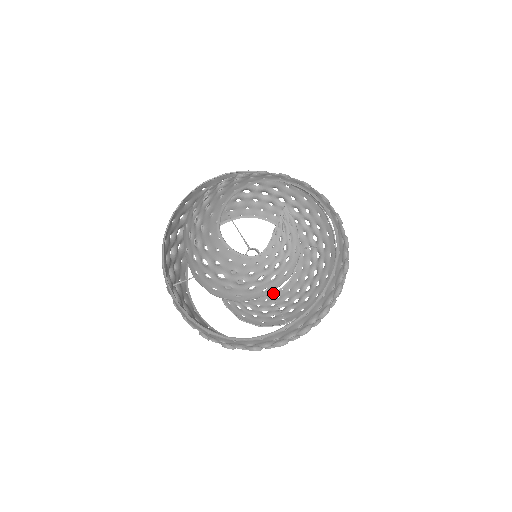
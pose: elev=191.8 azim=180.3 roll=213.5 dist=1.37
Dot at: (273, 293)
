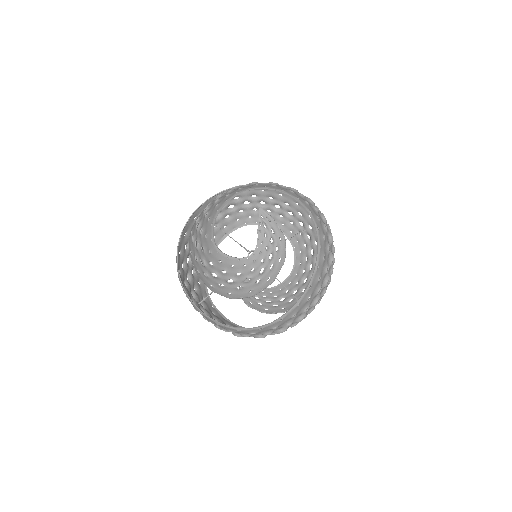
Dot at: (284, 282)
